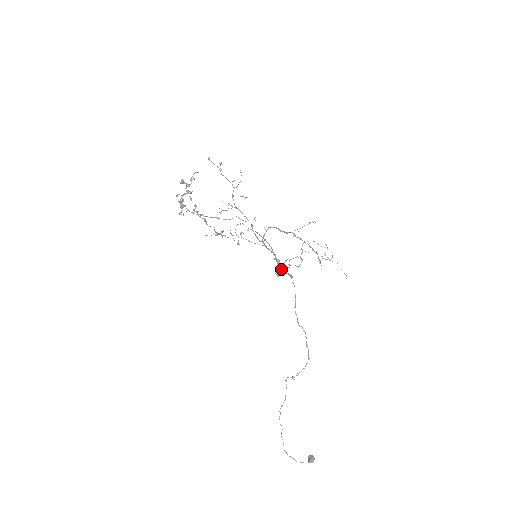
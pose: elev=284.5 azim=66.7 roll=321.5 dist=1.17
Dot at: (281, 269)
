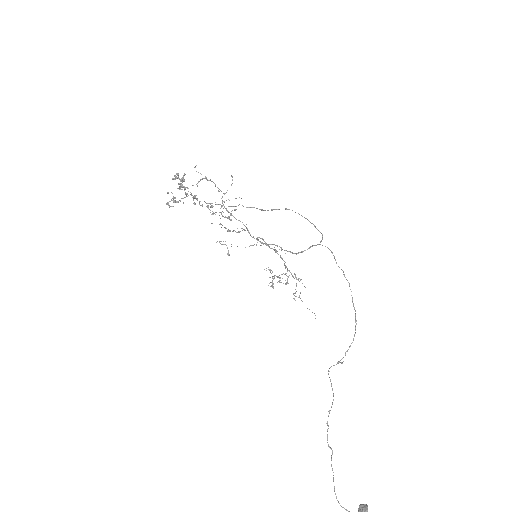
Dot at: (314, 226)
